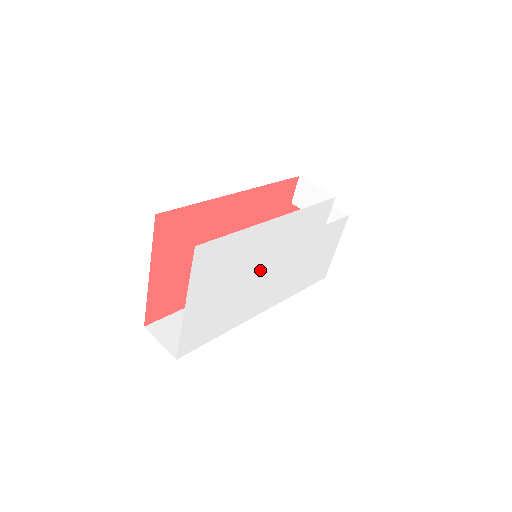
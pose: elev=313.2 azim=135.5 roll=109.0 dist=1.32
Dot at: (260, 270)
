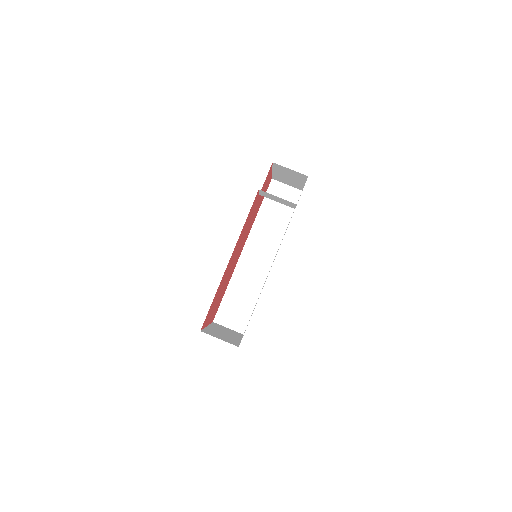
Dot at: occluded
